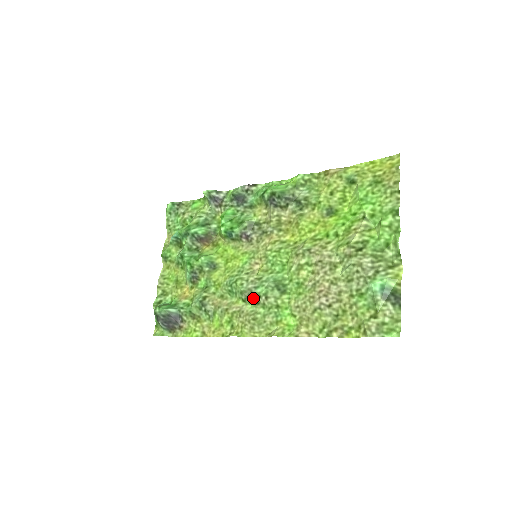
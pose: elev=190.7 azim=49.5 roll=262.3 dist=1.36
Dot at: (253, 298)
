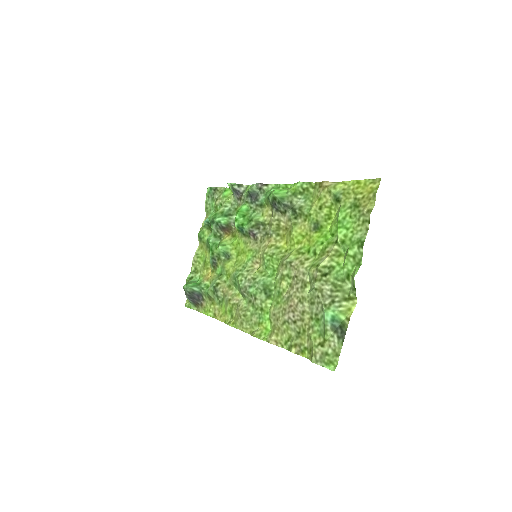
Dot at: (247, 296)
